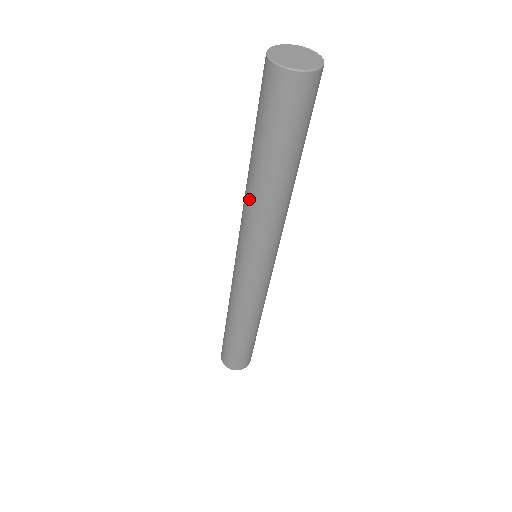
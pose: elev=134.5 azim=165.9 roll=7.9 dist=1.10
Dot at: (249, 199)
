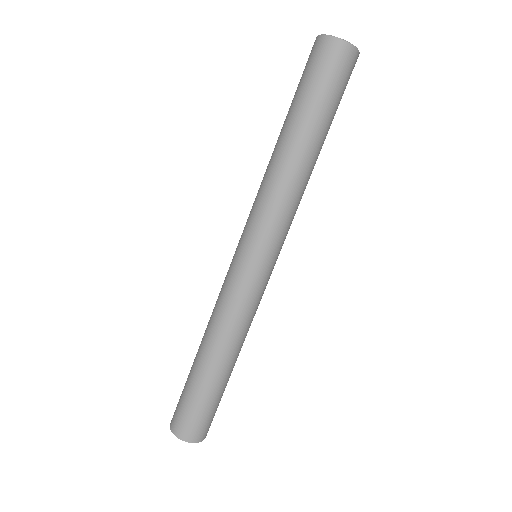
Dot at: (282, 173)
